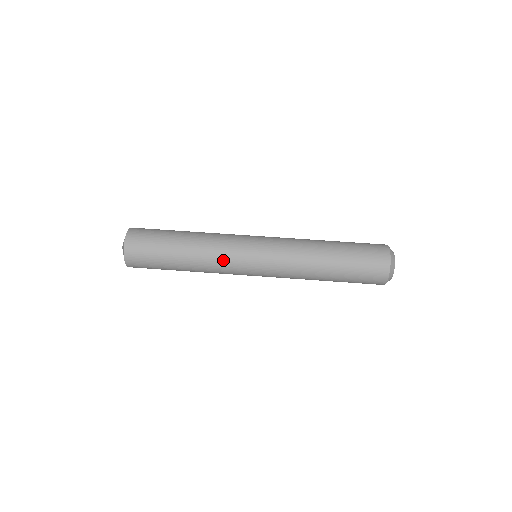
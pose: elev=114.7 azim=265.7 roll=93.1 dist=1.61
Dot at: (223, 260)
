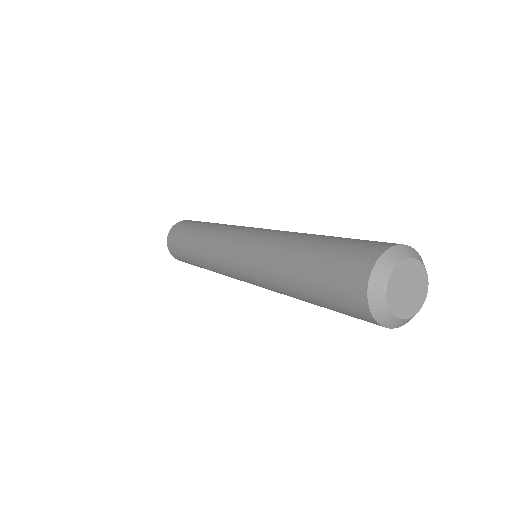
Dot at: (220, 232)
